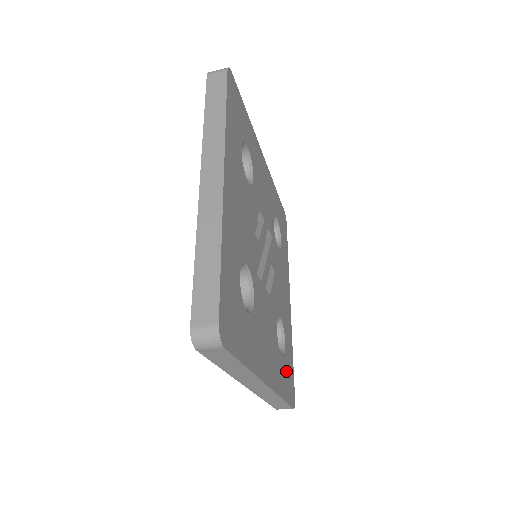
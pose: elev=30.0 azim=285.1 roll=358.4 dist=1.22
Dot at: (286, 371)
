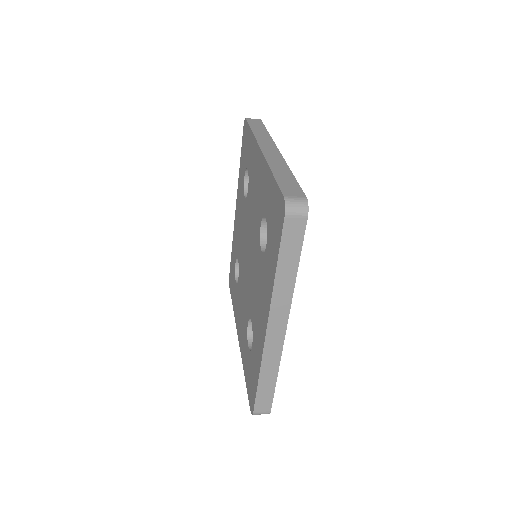
Dot at: occluded
